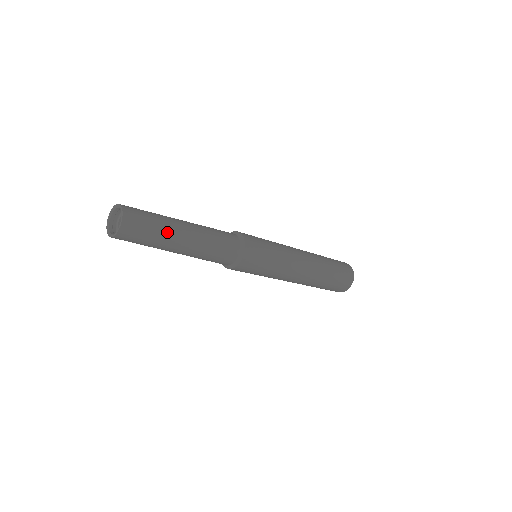
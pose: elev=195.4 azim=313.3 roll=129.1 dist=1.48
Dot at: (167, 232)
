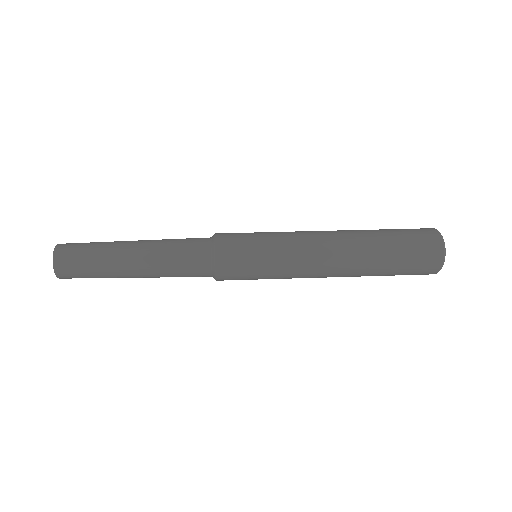
Dot at: (108, 271)
